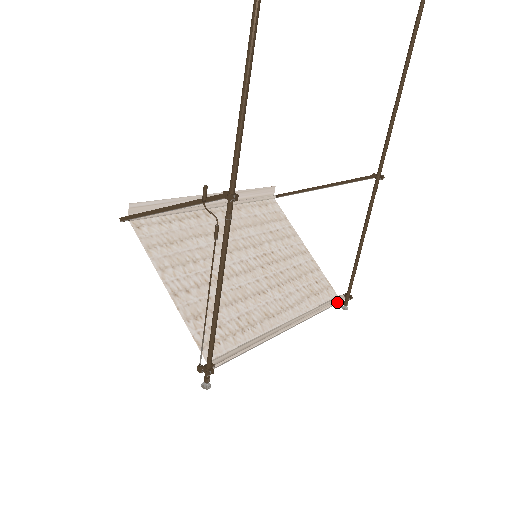
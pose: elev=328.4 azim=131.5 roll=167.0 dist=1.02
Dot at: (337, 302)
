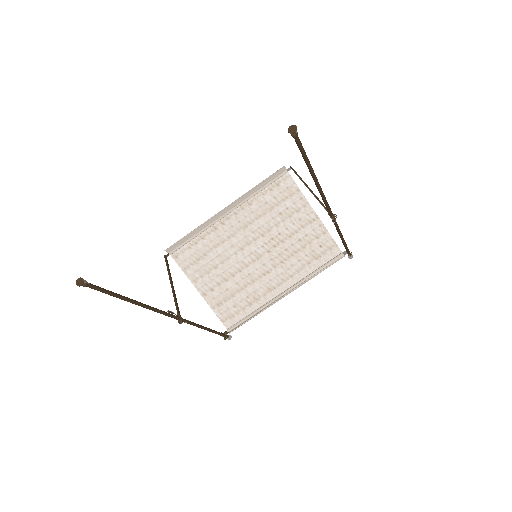
Dot at: (335, 262)
